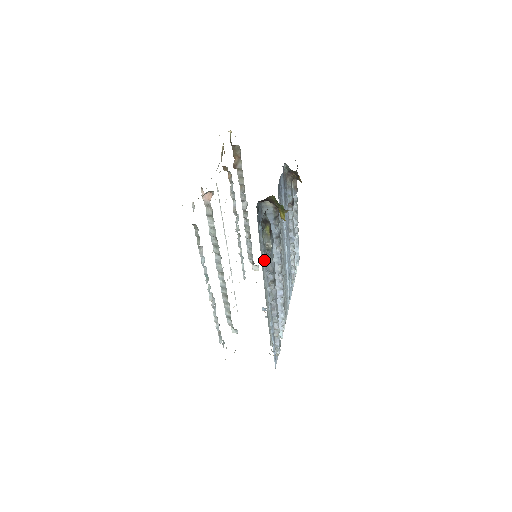
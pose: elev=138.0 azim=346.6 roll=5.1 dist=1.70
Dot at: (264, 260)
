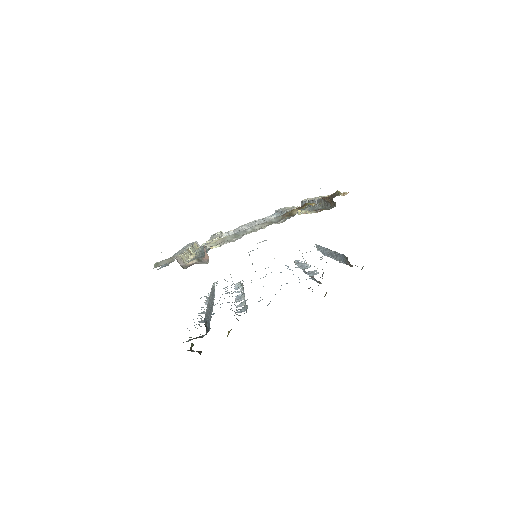
Dot at: occluded
